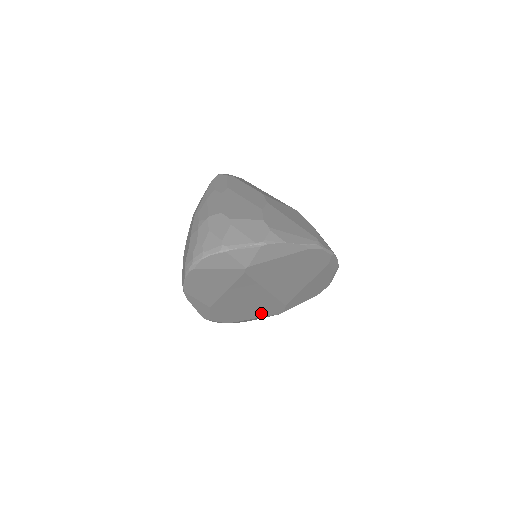
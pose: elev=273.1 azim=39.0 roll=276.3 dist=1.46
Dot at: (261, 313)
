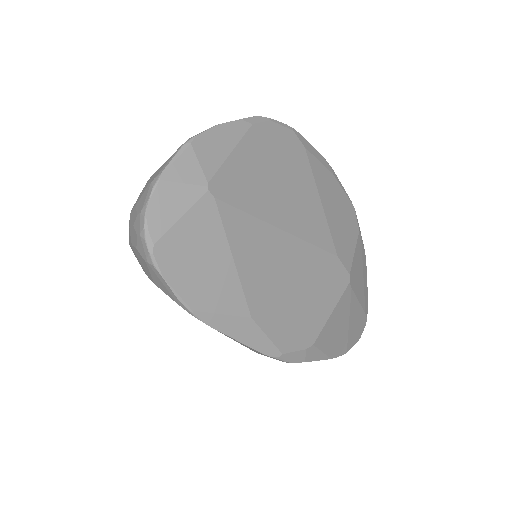
Dot at: (327, 294)
